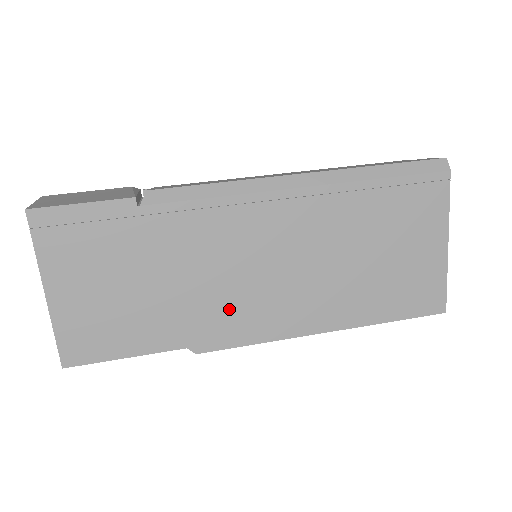
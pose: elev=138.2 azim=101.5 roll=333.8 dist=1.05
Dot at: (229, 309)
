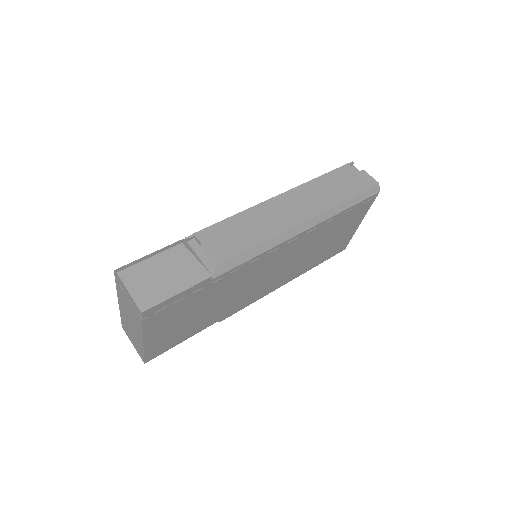
Dot at: (244, 297)
